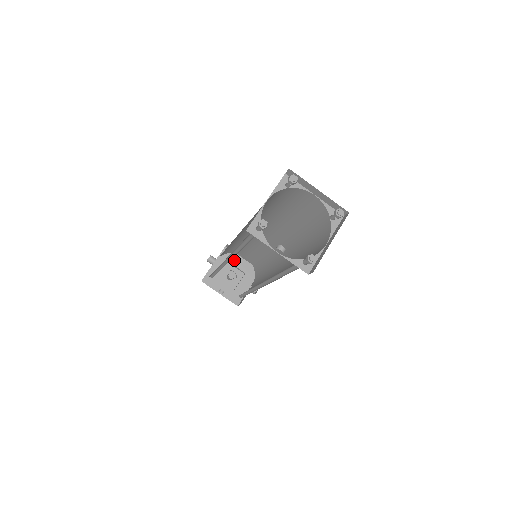
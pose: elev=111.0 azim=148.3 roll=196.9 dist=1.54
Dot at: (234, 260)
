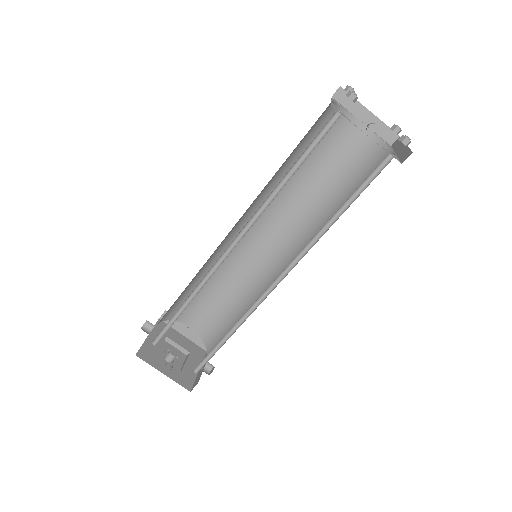
Dot at: (173, 336)
